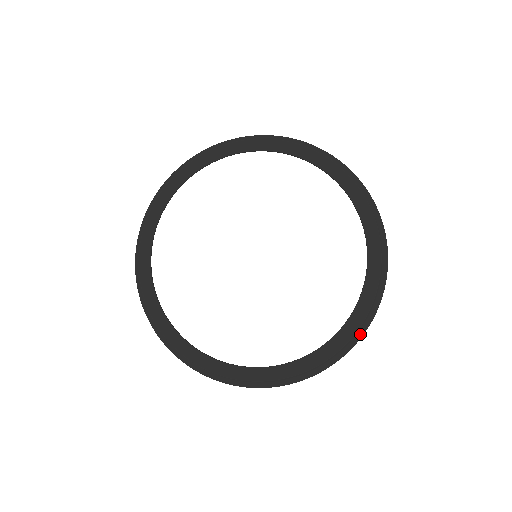
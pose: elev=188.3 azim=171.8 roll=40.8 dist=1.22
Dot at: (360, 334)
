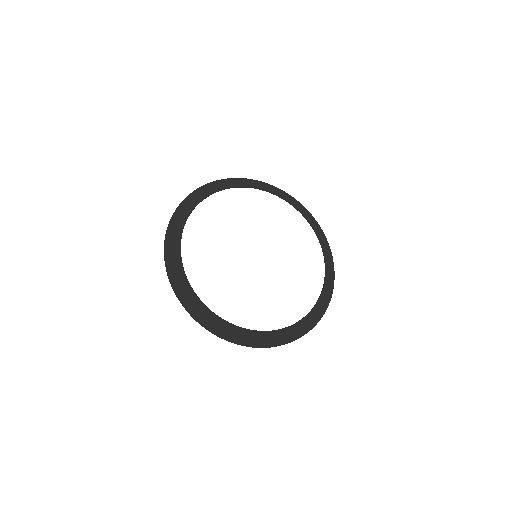
Dot at: (289, 341)
